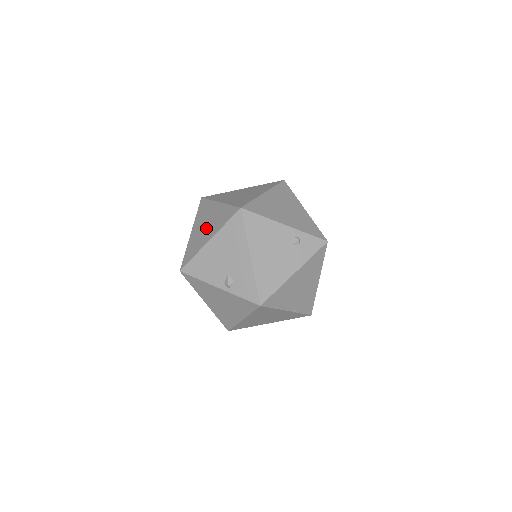
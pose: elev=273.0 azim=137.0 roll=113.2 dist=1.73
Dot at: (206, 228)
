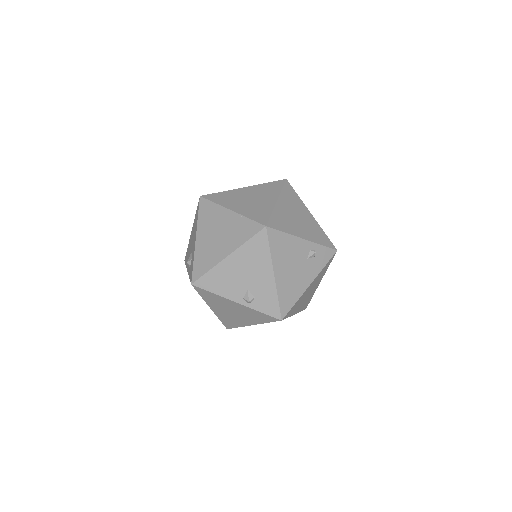
Dot at: (219, 239)
